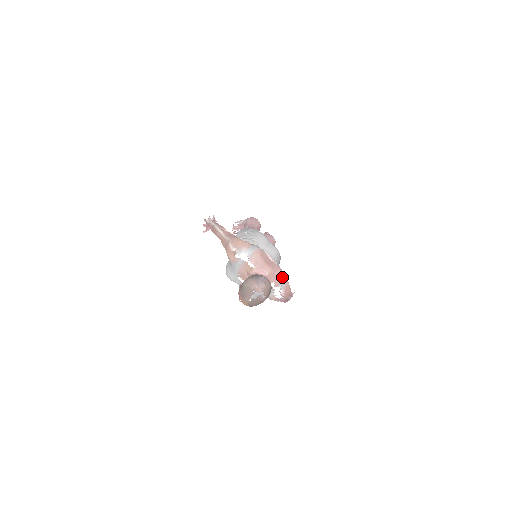
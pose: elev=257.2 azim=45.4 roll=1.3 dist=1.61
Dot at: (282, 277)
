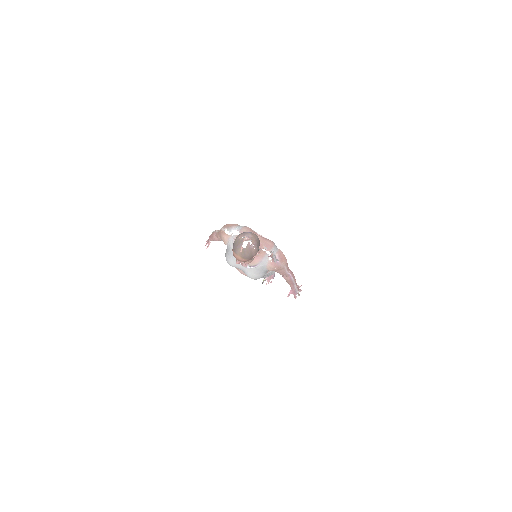
Dot at: (273, 244)
